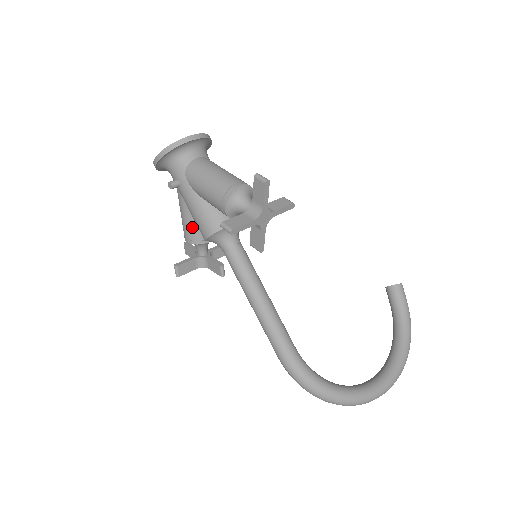
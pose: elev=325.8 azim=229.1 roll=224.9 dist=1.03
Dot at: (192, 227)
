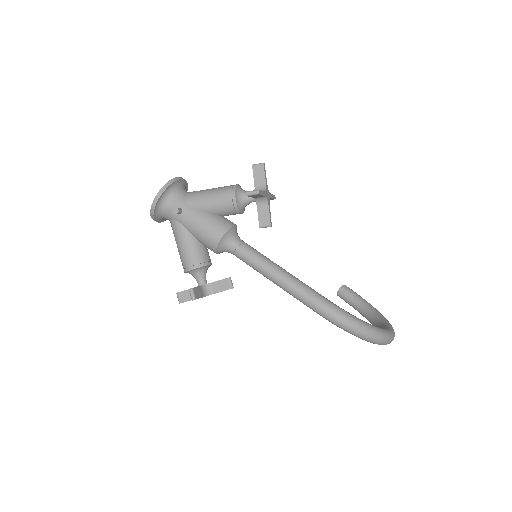
Dot at: (196, 251)
